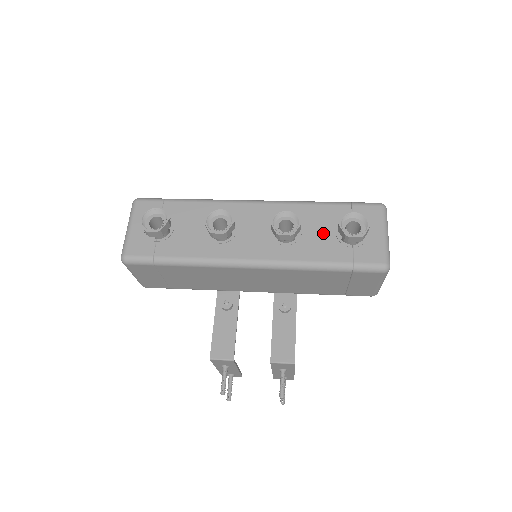
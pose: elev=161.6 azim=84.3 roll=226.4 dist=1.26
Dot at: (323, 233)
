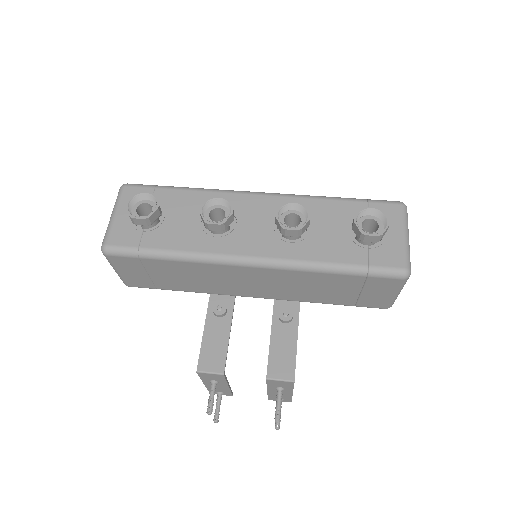
Dot at: (334, 231)
